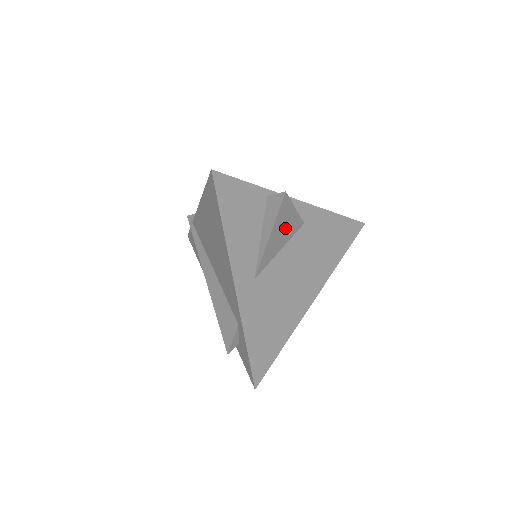
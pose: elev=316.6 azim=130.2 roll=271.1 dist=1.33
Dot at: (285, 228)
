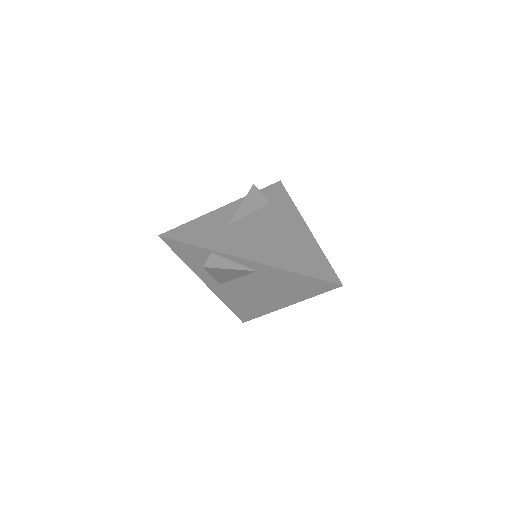
Dot at: (229, 273)
